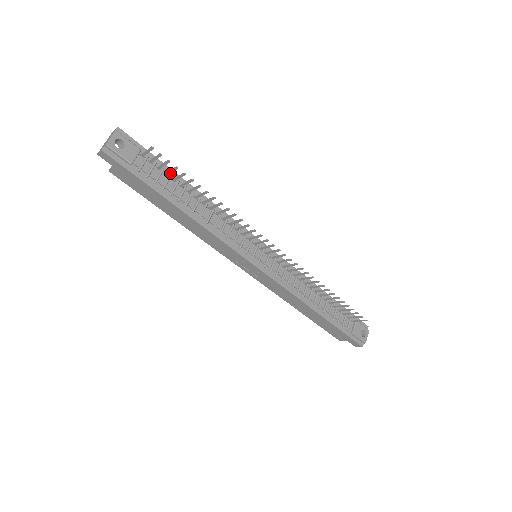
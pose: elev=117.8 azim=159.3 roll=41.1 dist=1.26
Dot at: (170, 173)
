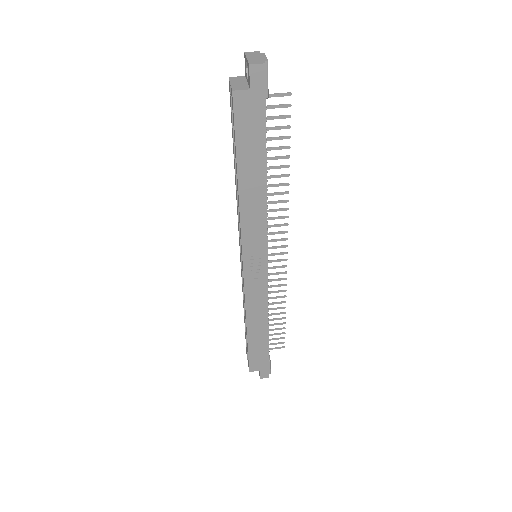
Dot at: occluded
